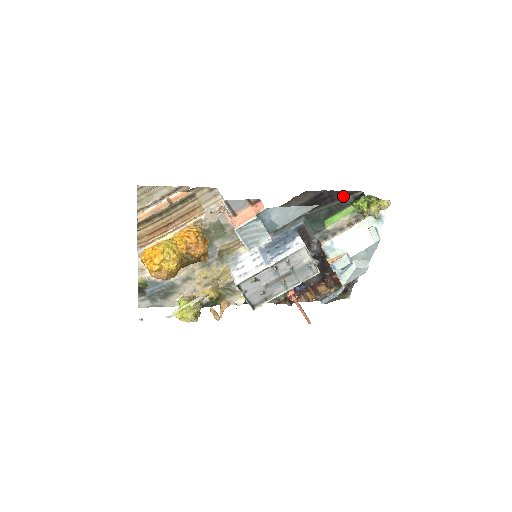
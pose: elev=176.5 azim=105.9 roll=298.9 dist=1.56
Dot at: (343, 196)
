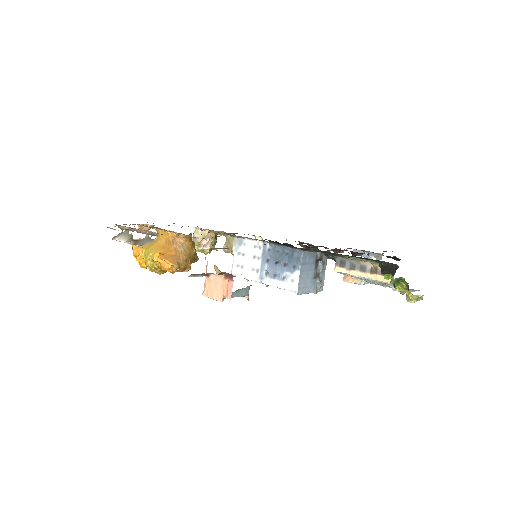
Dot at: occluded
